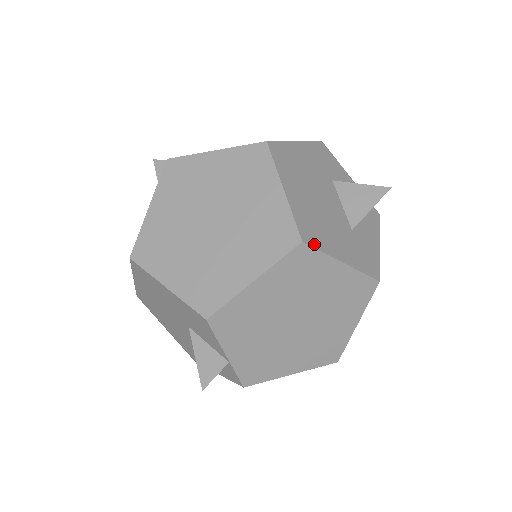
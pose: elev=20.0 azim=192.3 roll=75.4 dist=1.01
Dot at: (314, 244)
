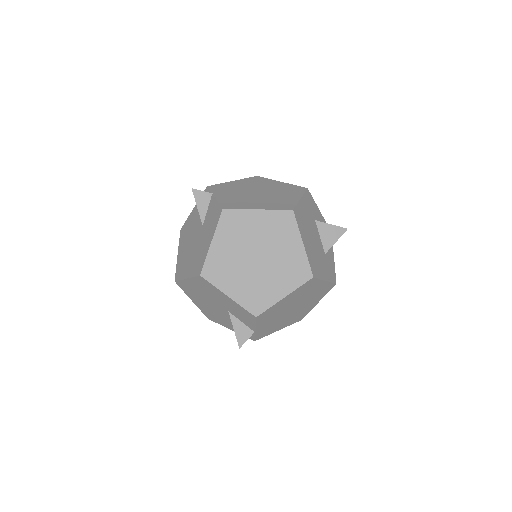
Dot at: (317, 276)
